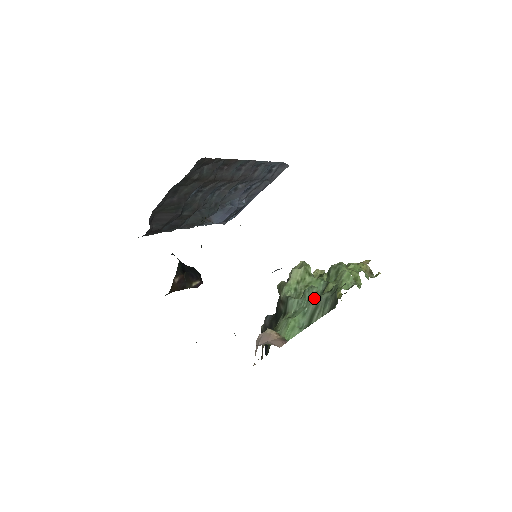
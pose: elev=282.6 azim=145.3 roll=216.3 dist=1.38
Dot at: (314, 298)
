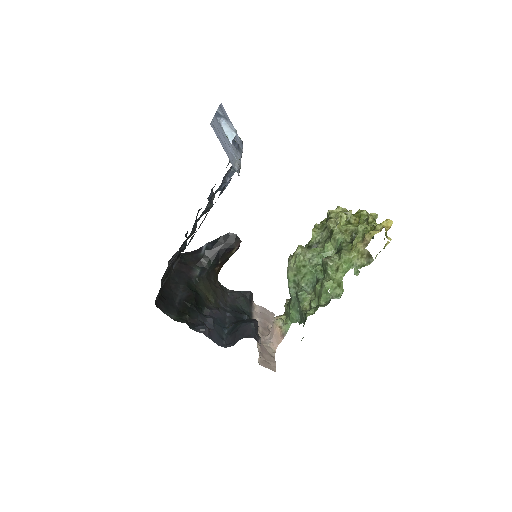
Dot at: (300, 307)
